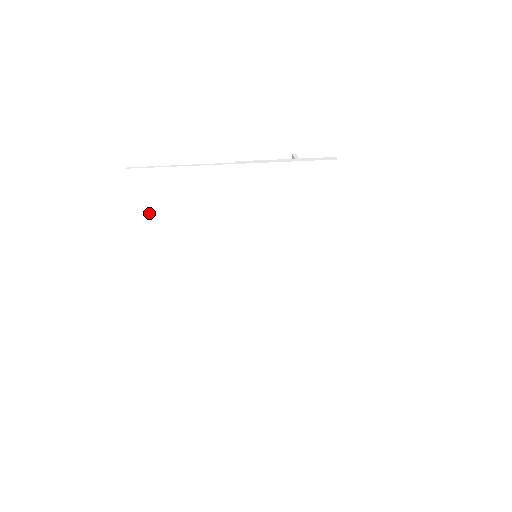
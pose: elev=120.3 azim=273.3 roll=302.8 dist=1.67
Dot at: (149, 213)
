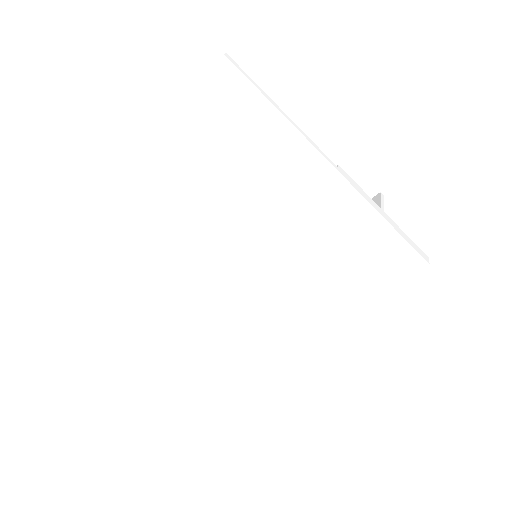
Dot at: (199, 123)
